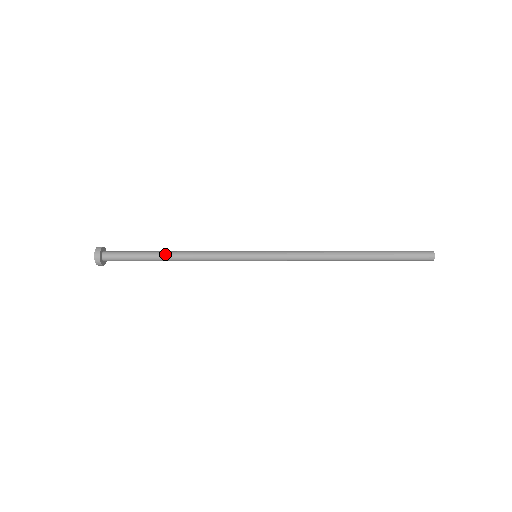
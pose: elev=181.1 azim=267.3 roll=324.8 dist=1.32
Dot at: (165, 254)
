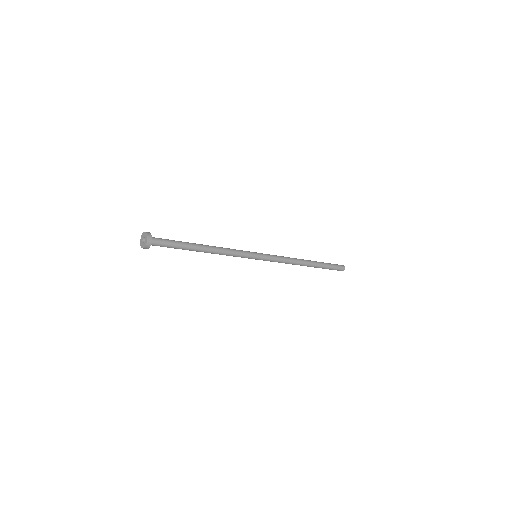
Dot at: (198, 244)
